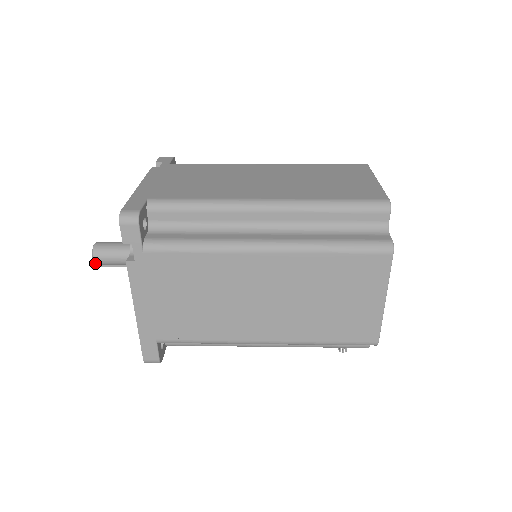
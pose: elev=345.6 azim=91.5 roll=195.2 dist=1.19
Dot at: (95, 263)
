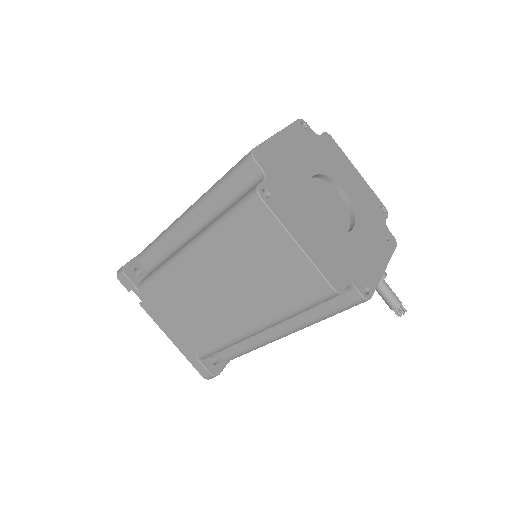
Dot at: occluded
